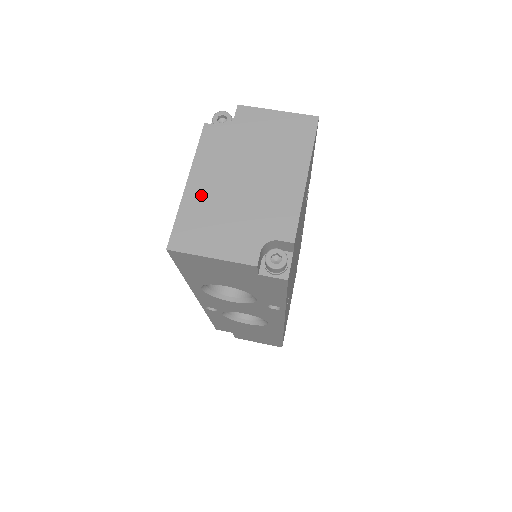
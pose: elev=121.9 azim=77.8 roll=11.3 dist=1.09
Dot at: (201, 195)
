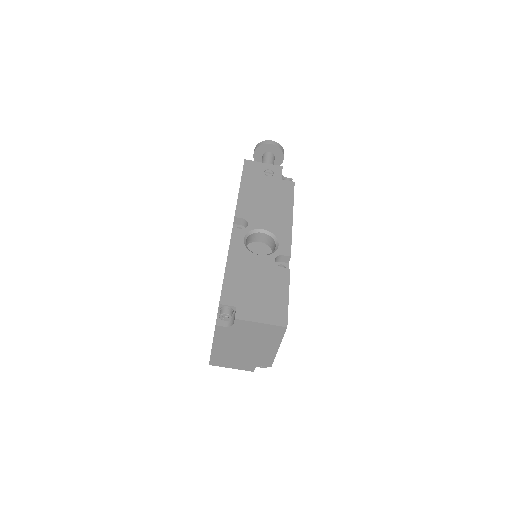
Dot at: (221, 351)
